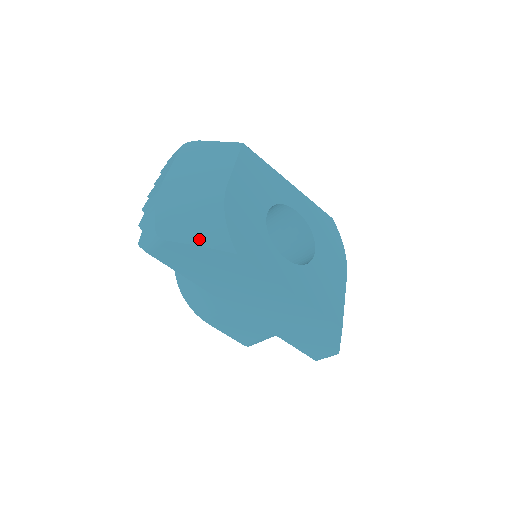
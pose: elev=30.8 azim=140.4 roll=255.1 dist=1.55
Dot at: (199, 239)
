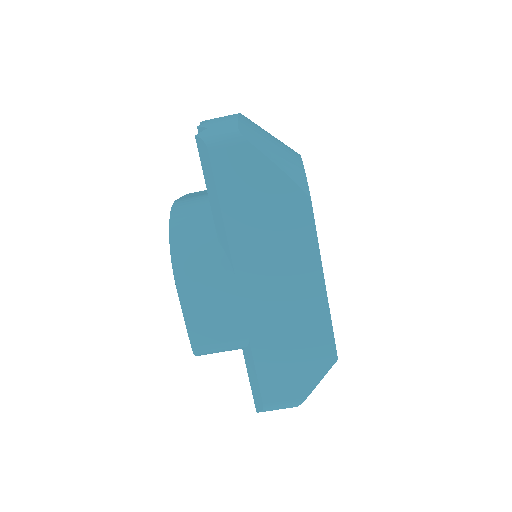
Dot at: (280, 163)
